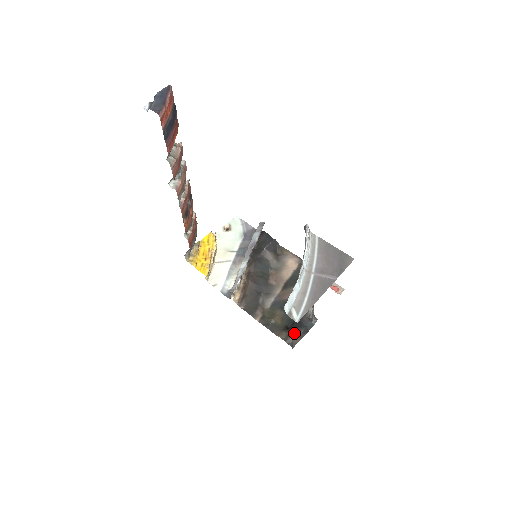
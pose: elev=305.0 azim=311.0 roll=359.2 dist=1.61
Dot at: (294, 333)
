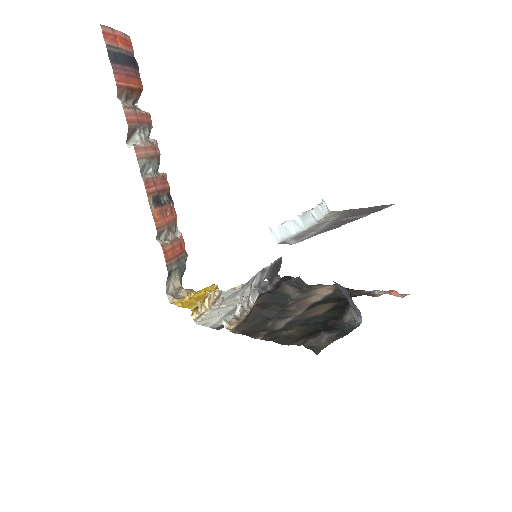
Dot at: (318, 334)
